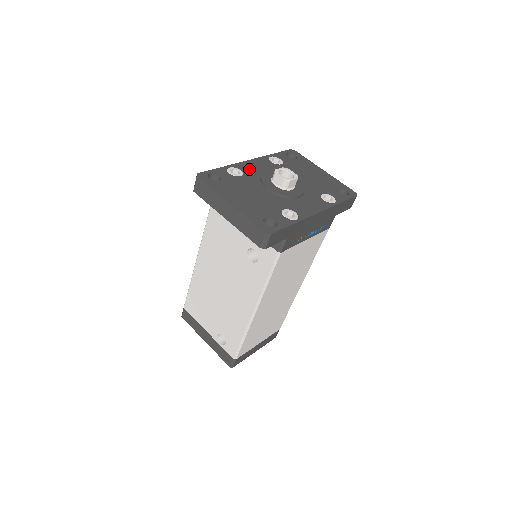
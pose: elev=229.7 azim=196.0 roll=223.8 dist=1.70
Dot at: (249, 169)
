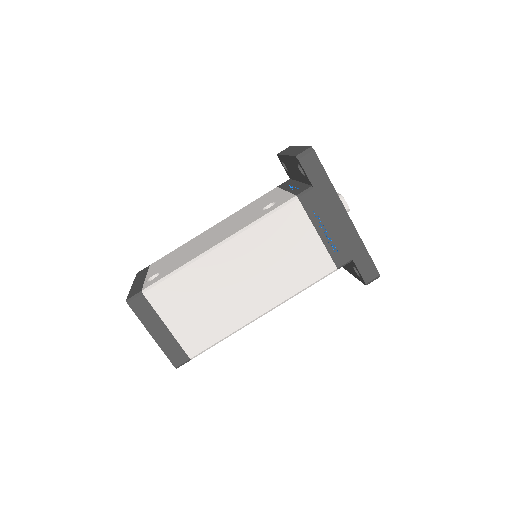
Dot at: occluded
